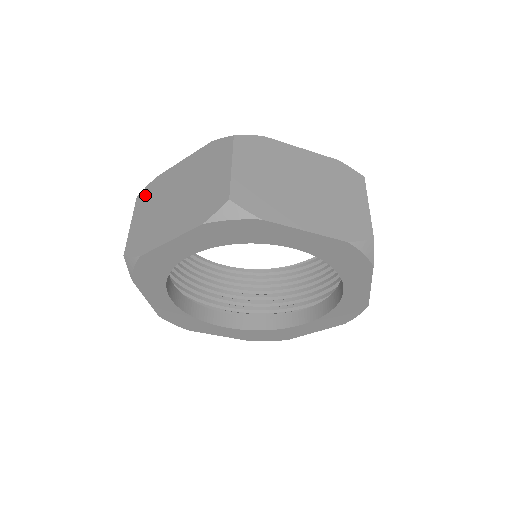
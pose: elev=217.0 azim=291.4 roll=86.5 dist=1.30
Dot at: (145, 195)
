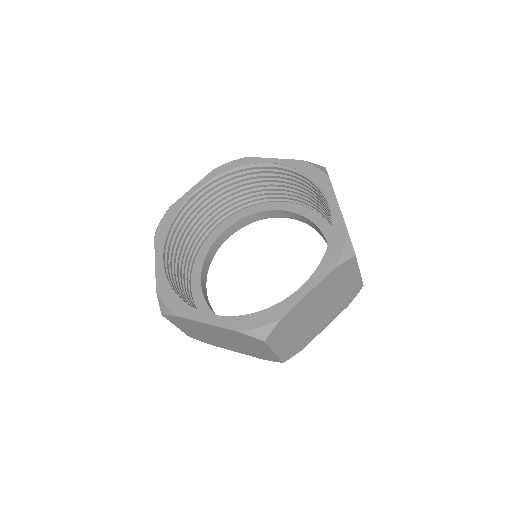
Dot at: occluded
